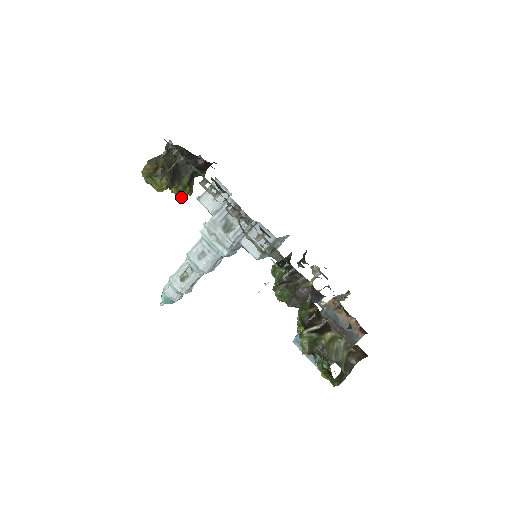
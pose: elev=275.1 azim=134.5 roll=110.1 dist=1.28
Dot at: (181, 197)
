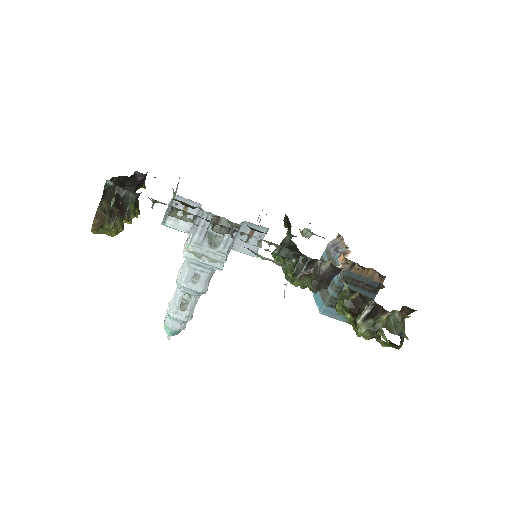
Dot at: (131, 222)
